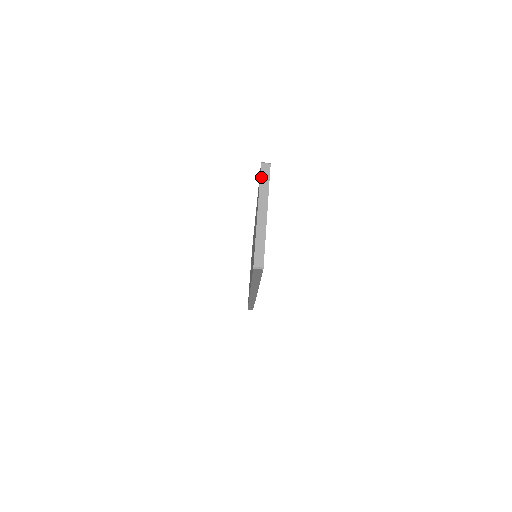
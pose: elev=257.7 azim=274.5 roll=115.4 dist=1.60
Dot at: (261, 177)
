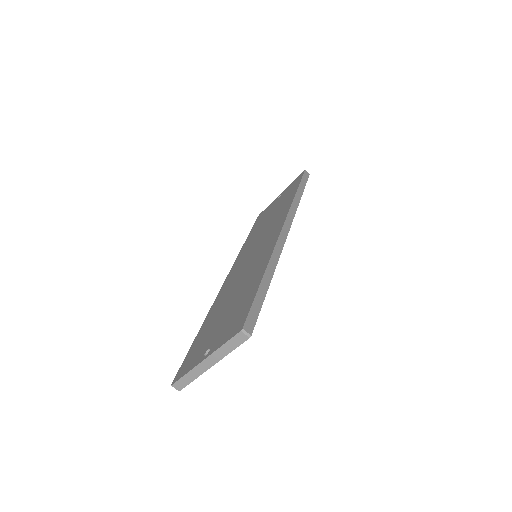
Dot at: (230, 340)
